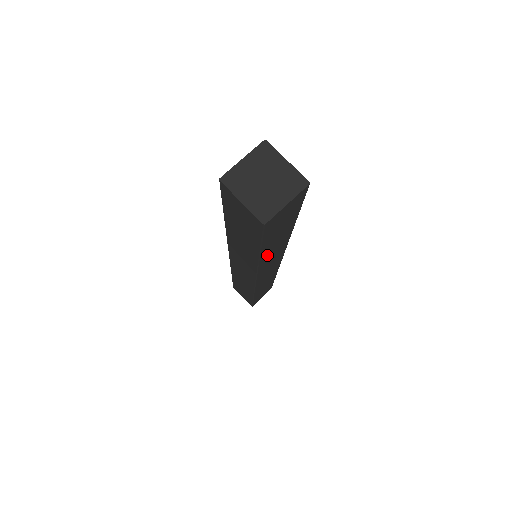
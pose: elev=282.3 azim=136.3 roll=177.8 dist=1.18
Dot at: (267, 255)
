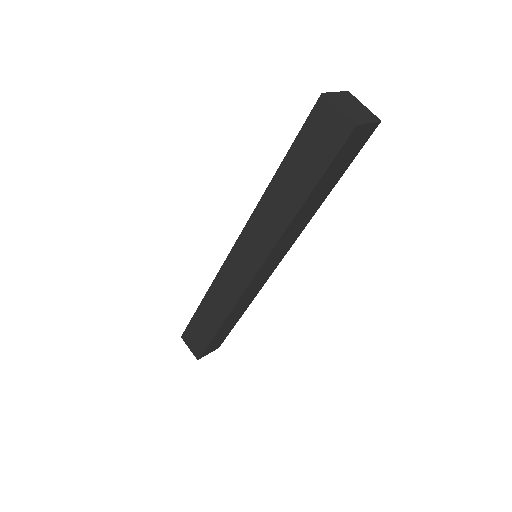
Dot at: (300, 215)
